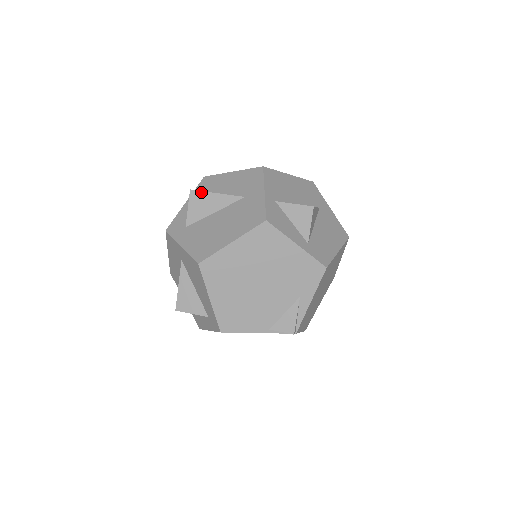
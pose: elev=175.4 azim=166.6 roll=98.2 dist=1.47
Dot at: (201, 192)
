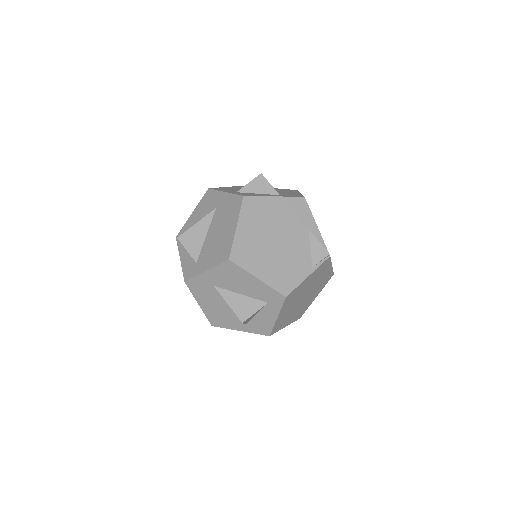
Dot at: (186, 232)
